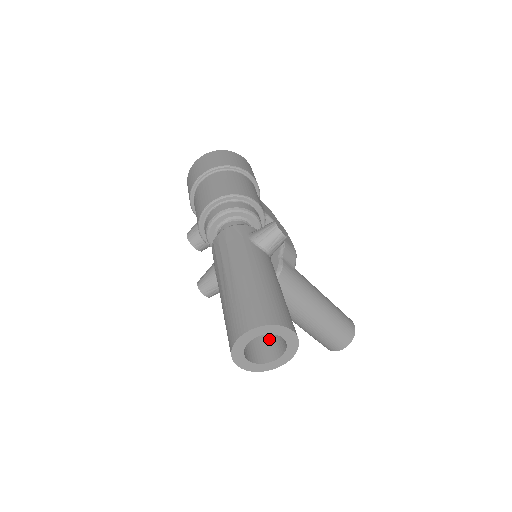
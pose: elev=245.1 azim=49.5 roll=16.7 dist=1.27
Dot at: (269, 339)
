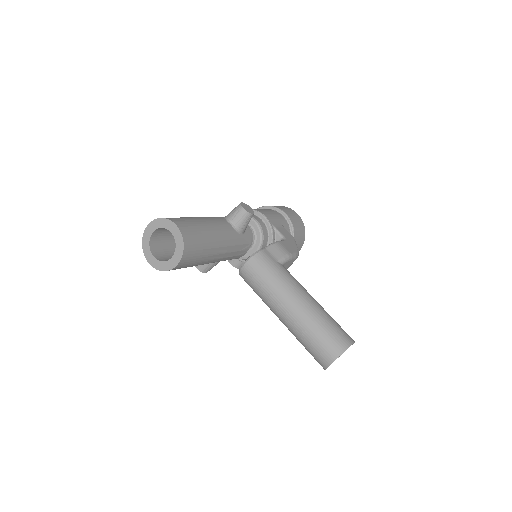
Dot at: occluded
